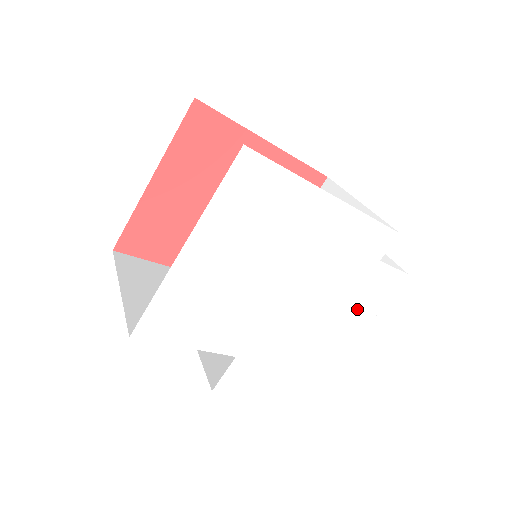
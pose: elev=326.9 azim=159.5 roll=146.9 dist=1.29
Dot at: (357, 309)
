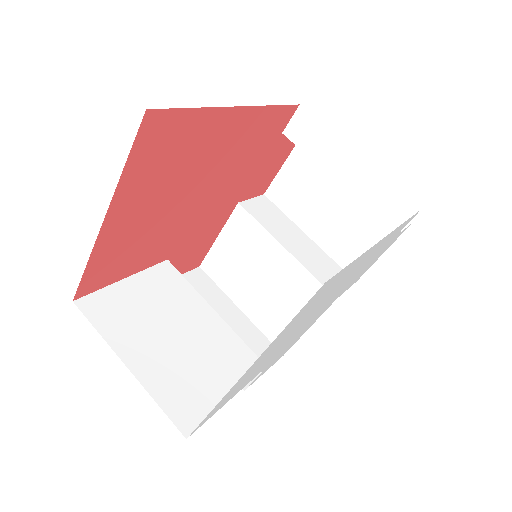
Dot at: (364, 271)
